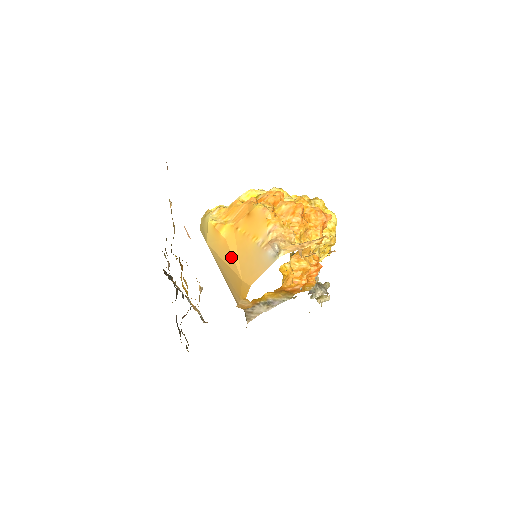
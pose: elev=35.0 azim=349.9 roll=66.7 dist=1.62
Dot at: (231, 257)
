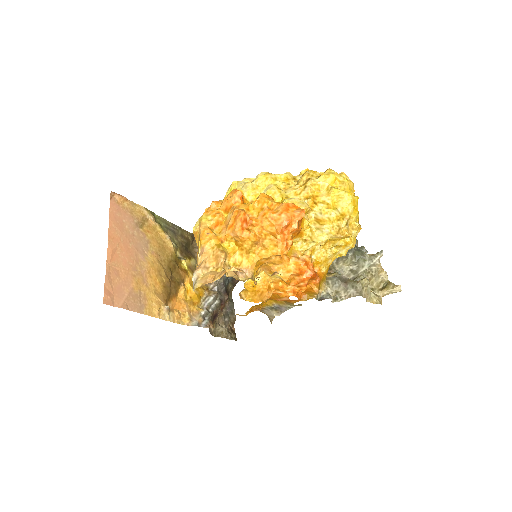
Dot at: occluded
